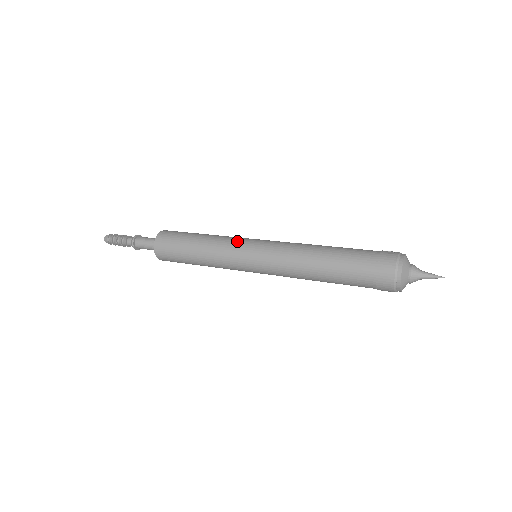
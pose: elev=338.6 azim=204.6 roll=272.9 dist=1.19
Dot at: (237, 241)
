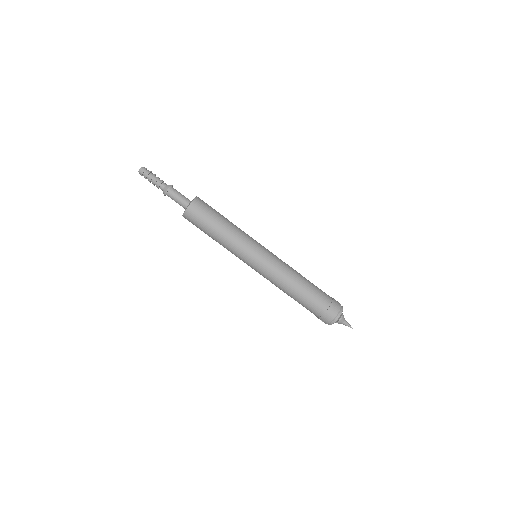
Dot at: occluded
